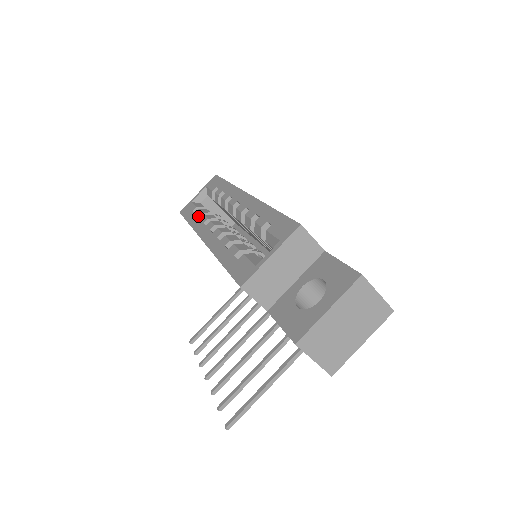
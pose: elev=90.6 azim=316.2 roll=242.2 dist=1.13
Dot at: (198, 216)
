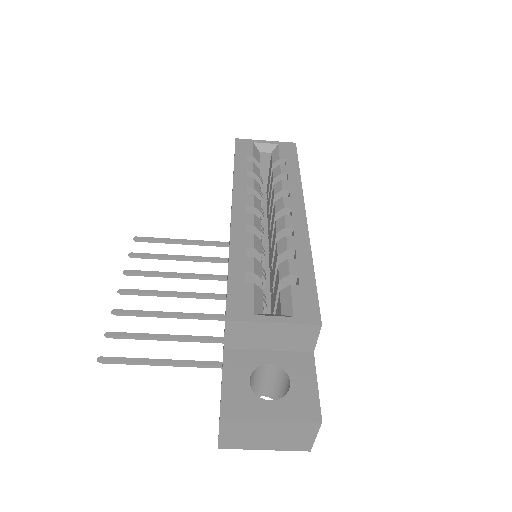
Dot at: (248, 171)
